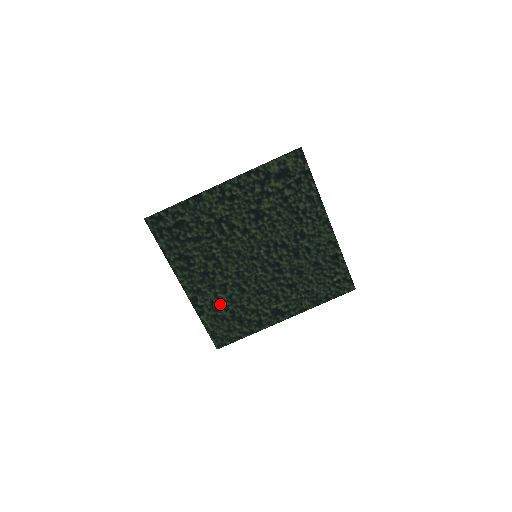
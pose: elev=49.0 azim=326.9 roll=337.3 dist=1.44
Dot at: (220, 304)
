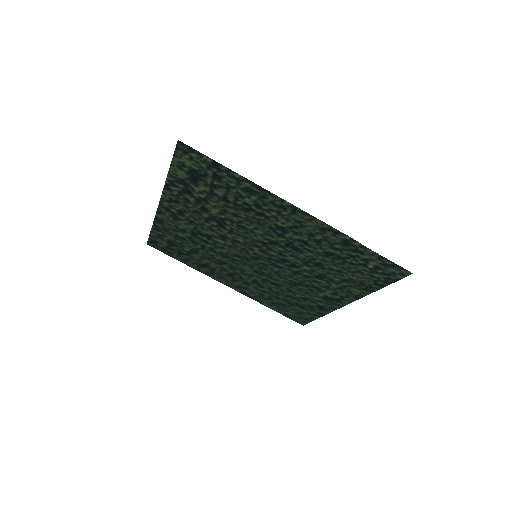
Dot at: (268, 295)
